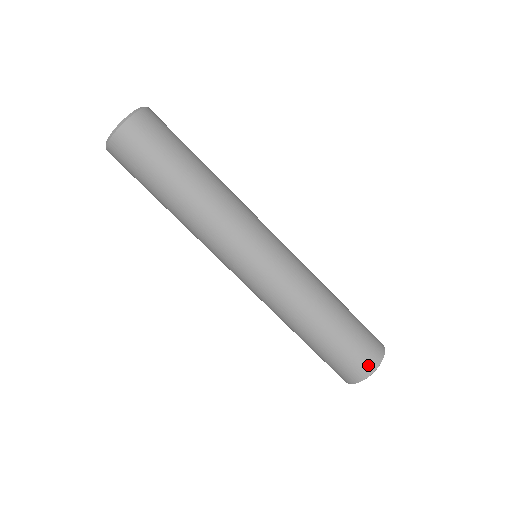
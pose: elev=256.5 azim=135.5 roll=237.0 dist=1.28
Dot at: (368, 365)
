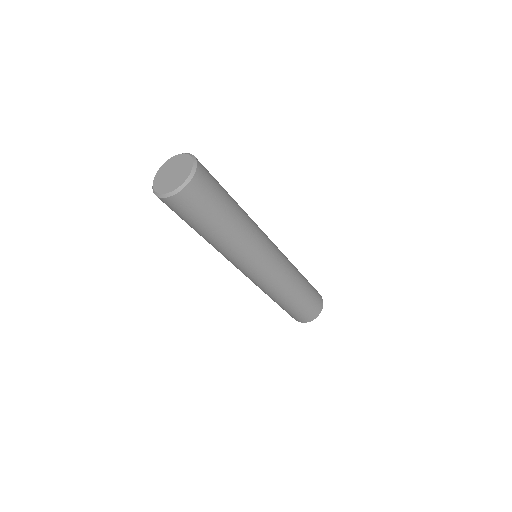
Dot at: (306, 320)
